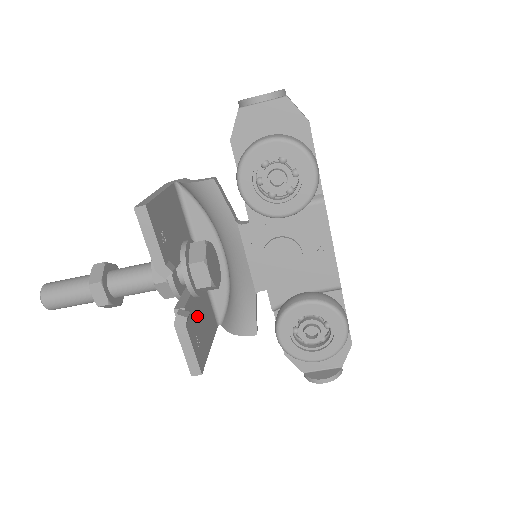
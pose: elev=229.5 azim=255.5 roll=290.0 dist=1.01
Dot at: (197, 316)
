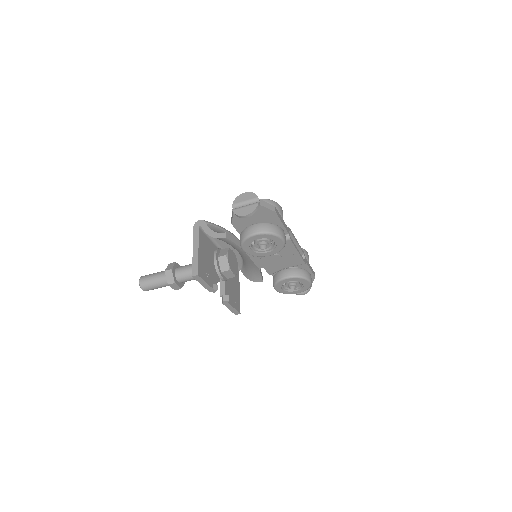
Dot at: (230, 287)
